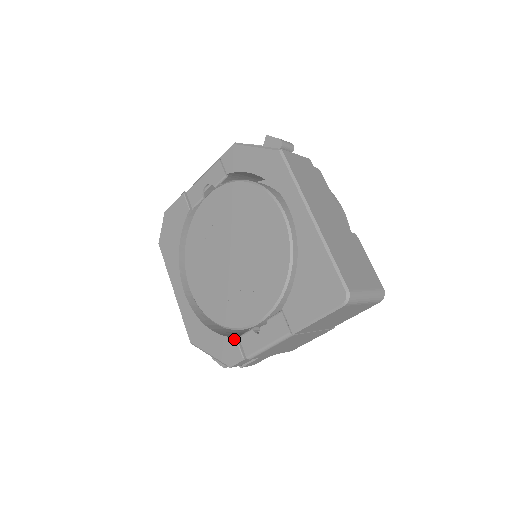
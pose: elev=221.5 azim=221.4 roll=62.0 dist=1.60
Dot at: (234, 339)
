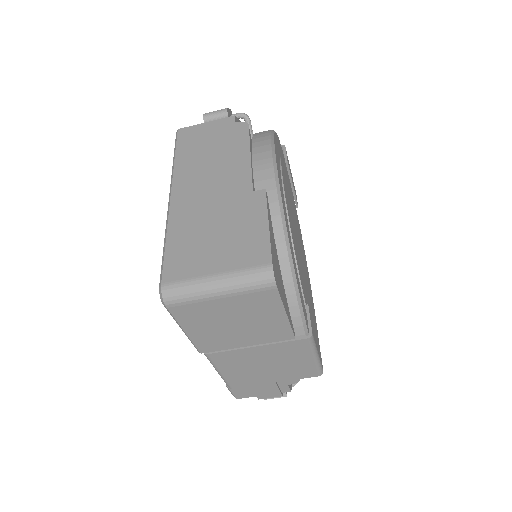
Dot at: occluded
